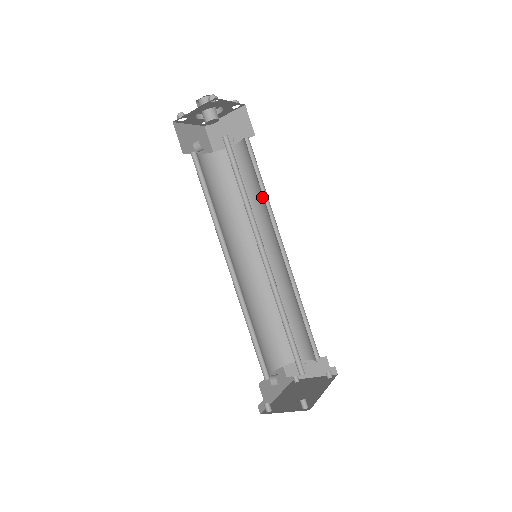
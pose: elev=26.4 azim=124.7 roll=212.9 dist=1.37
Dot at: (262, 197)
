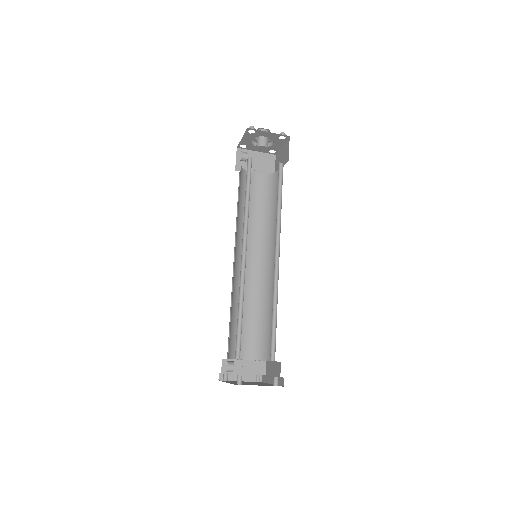
Dot at: (268, 219)
